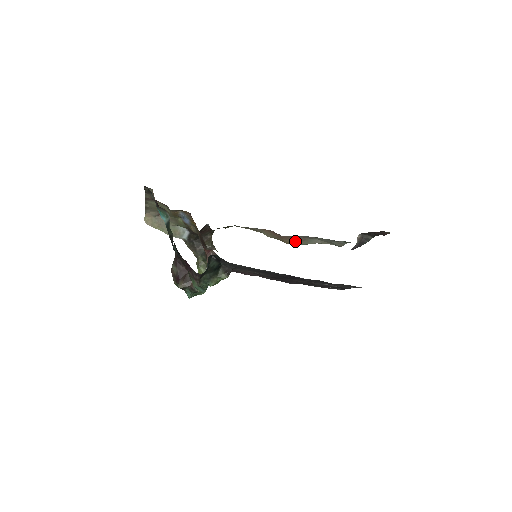
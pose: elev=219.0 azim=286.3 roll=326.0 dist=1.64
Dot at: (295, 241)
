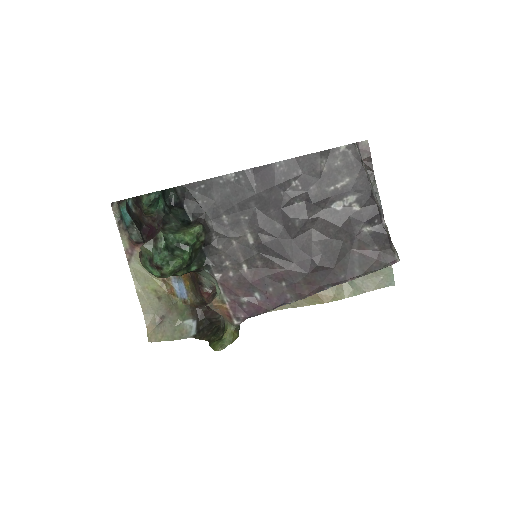
Dot at: (331, 288)
